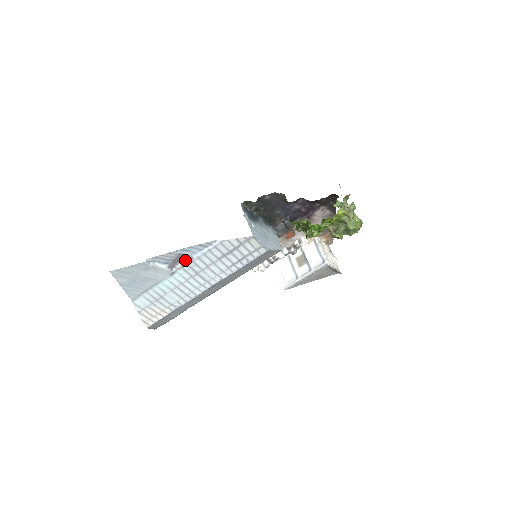
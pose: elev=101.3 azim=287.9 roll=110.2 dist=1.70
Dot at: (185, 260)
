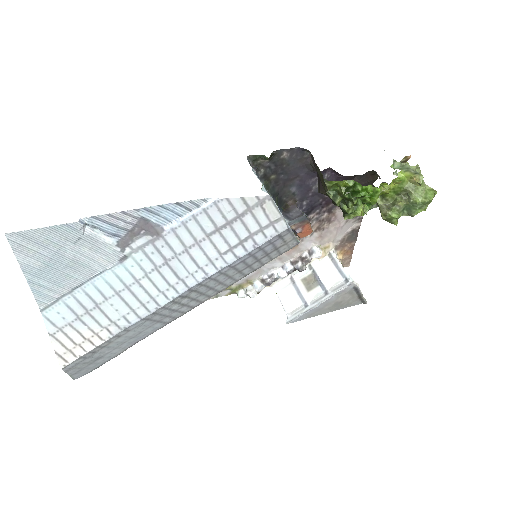
Dot at: (149, 233)
